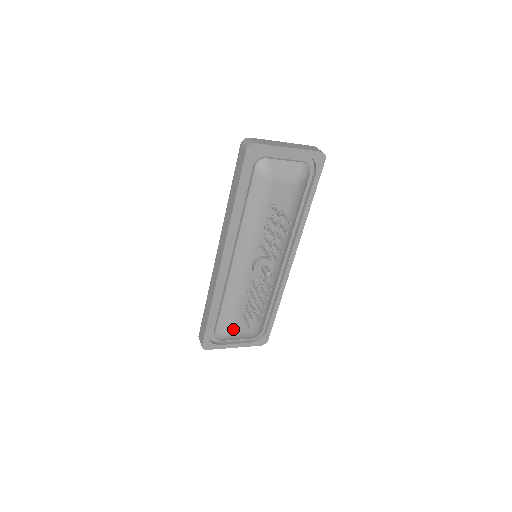
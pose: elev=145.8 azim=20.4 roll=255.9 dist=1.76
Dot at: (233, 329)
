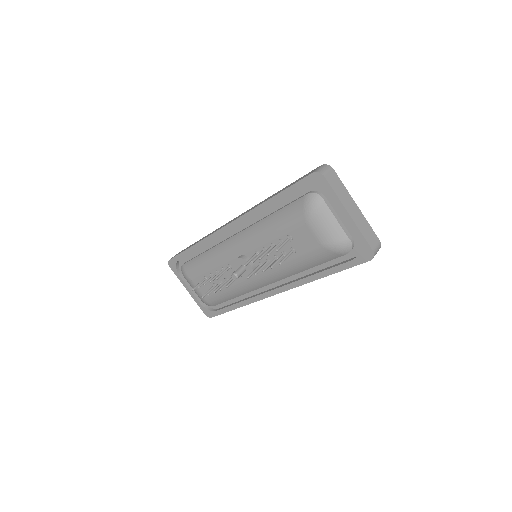
Dot at: (192, 277)
